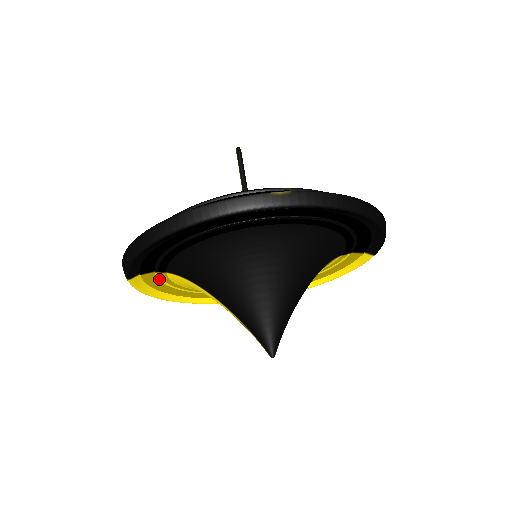
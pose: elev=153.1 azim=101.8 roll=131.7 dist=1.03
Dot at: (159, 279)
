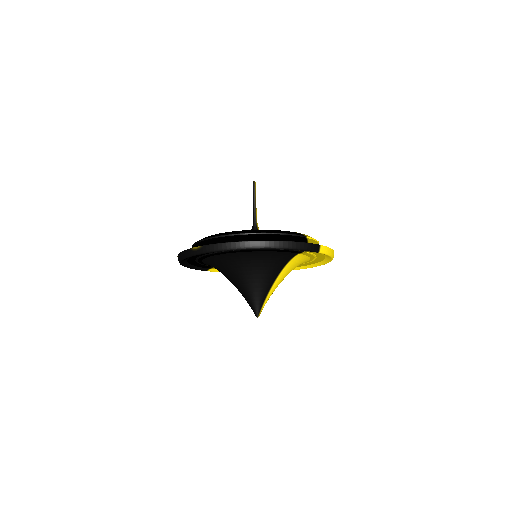
Dot at: occluded
